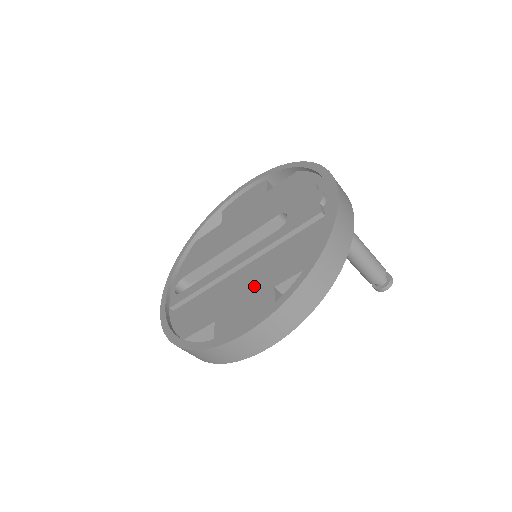
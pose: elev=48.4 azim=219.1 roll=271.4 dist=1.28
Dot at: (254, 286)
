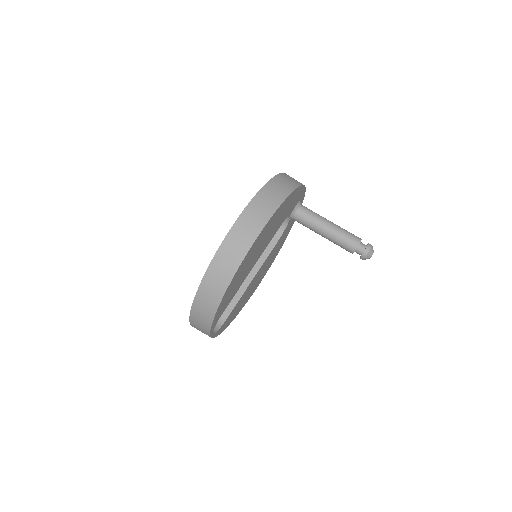
Dot at: occluded
